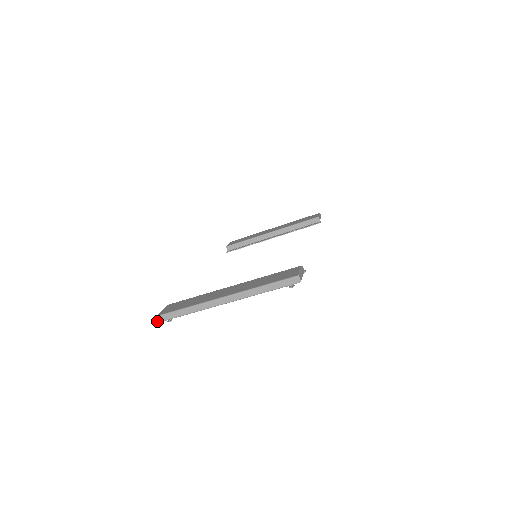
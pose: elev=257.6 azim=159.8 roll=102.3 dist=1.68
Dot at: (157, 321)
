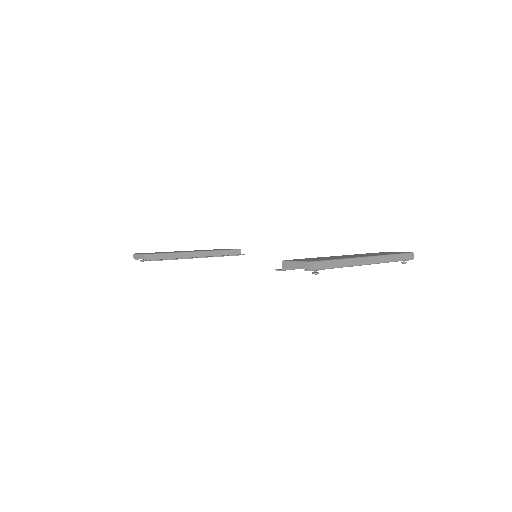
Dot at: (310, 268)
